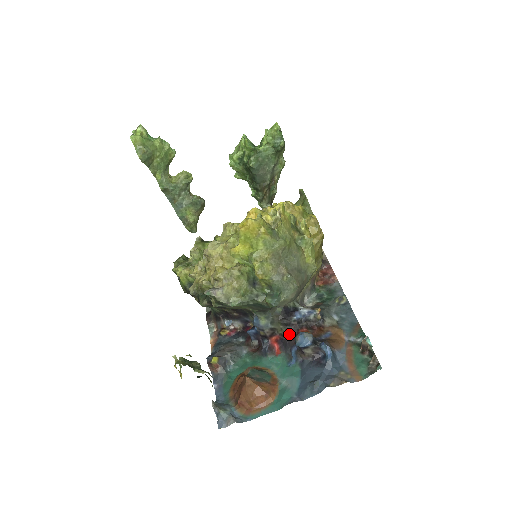
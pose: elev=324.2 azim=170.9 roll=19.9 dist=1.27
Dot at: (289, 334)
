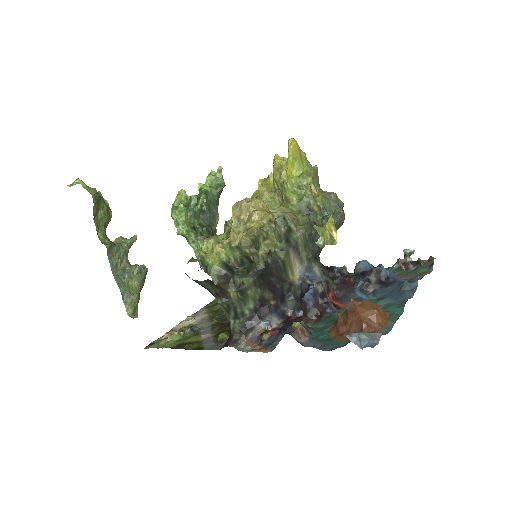
Dot at: (341, 285)
